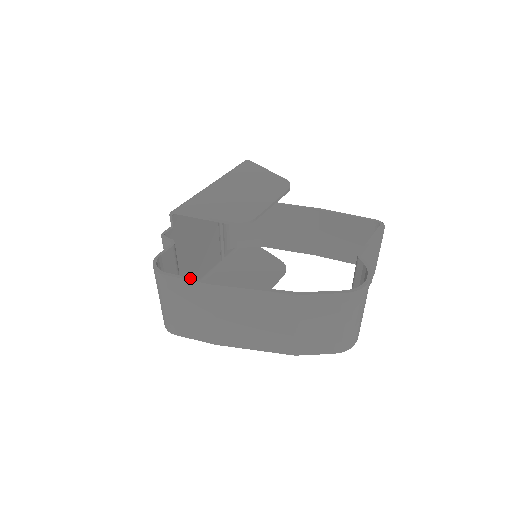
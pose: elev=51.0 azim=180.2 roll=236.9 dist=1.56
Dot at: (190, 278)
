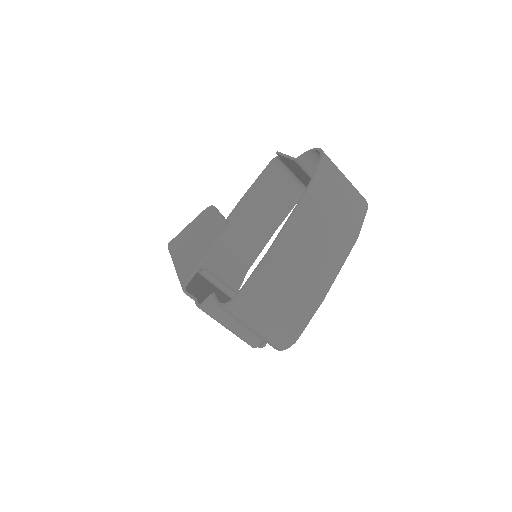
Dot at: (254, 270)
